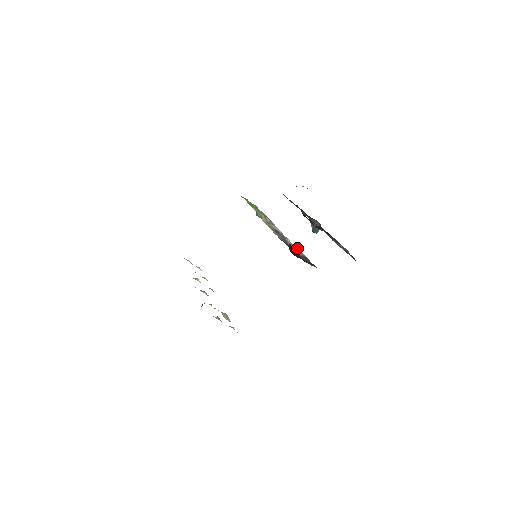
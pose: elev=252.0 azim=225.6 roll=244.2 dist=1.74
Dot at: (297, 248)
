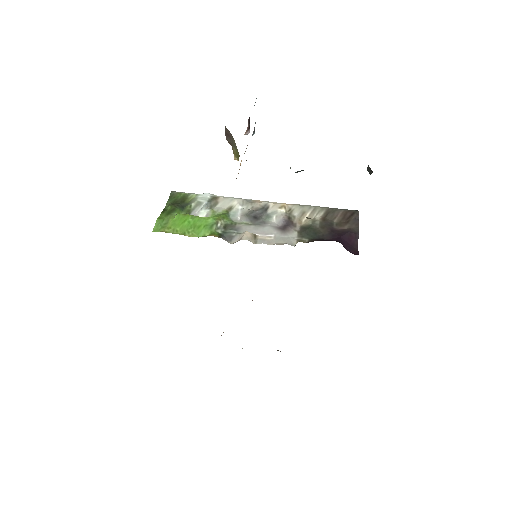
Dot at: (298, 206)
